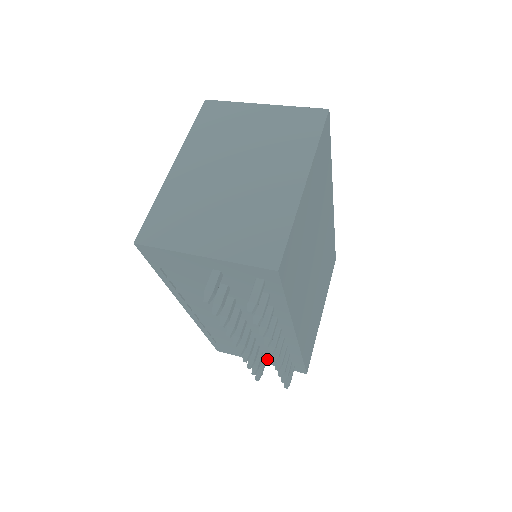
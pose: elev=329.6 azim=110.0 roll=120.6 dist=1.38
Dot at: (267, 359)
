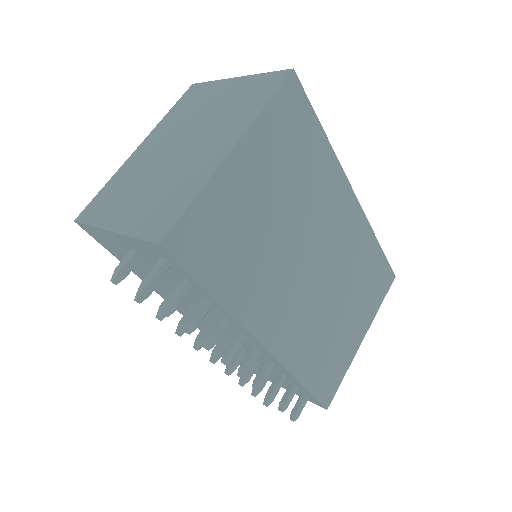
Dot at: occluded
